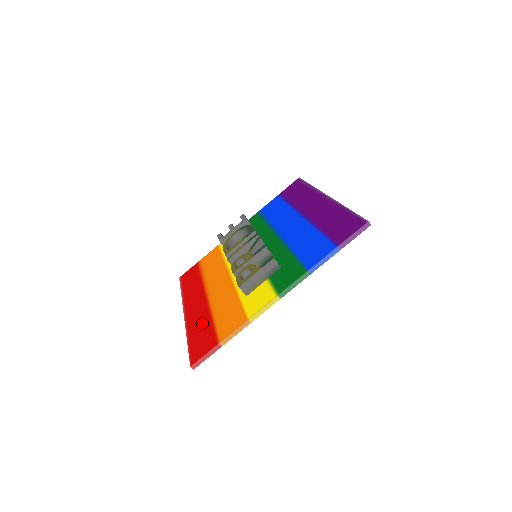
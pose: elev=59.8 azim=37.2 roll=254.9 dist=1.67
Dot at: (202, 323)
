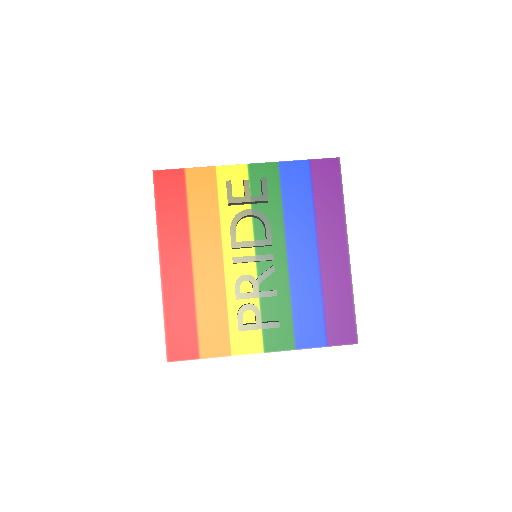
Dot at: (183, 310)
